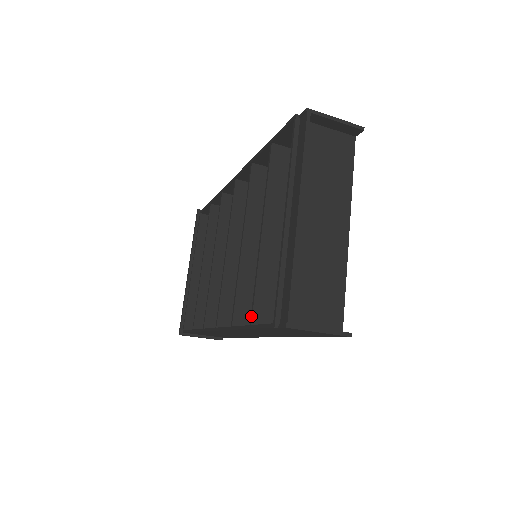
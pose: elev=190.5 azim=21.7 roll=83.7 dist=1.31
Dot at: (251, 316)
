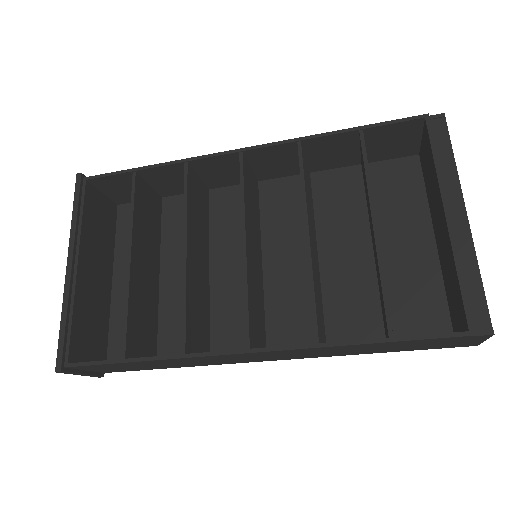
Dot at: (389, 326)
